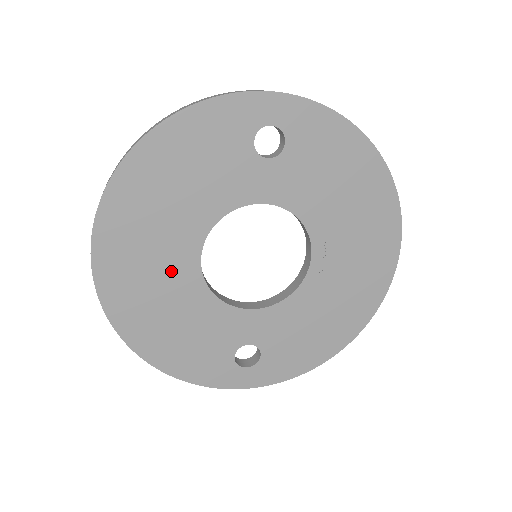
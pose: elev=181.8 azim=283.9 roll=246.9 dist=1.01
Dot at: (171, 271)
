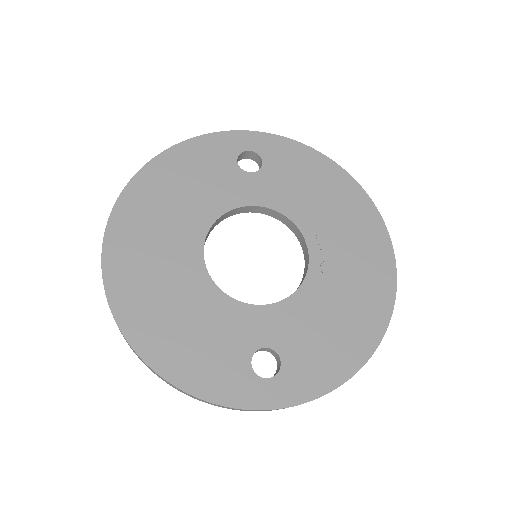
Dot at: (176, 266)
